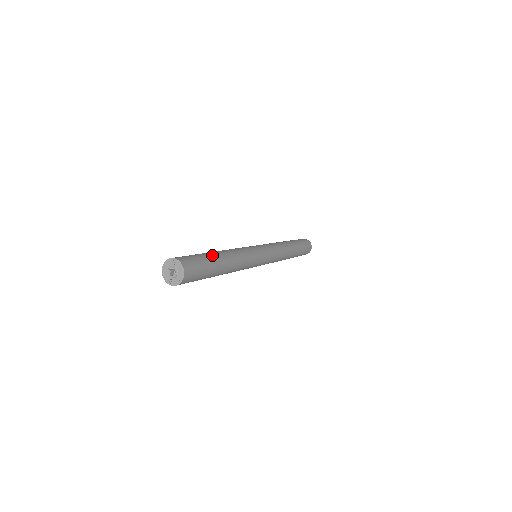
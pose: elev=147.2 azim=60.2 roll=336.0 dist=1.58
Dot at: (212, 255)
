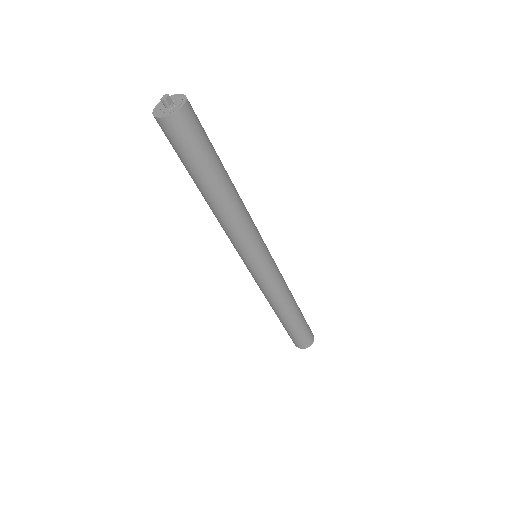
Dot at: occluded
